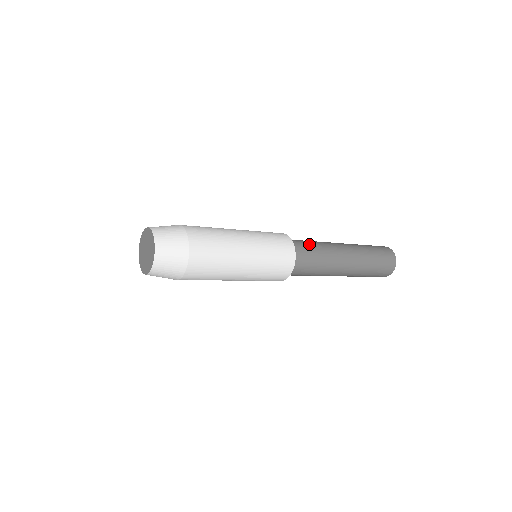
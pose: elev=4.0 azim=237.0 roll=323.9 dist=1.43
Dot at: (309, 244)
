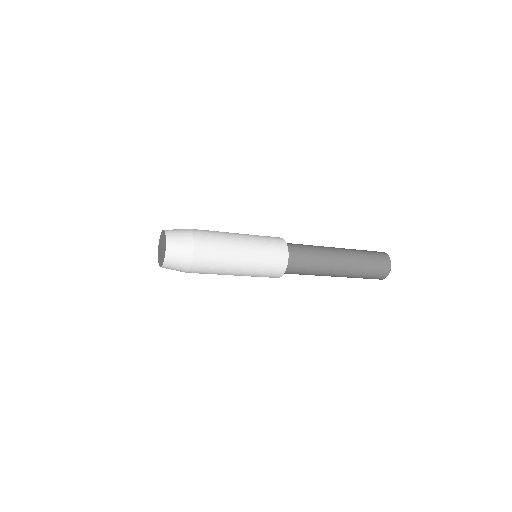
Dot at: (306, 255)
